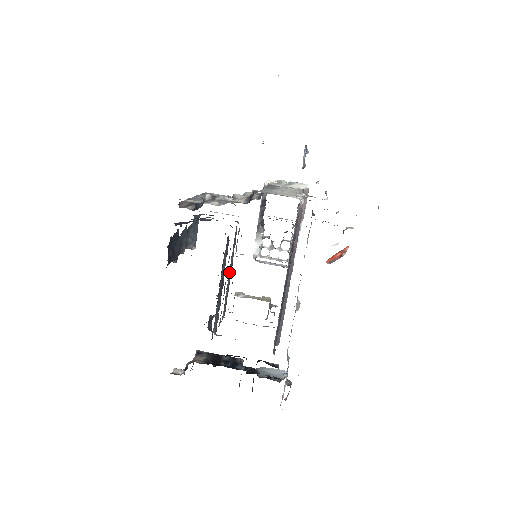
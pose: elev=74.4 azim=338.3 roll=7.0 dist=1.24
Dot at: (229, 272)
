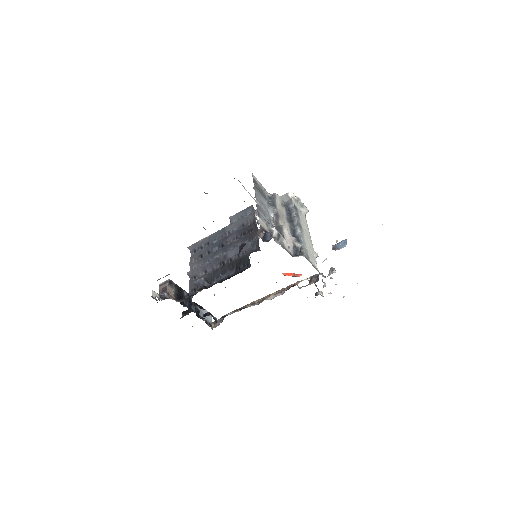
Dot at: (219, 230)
